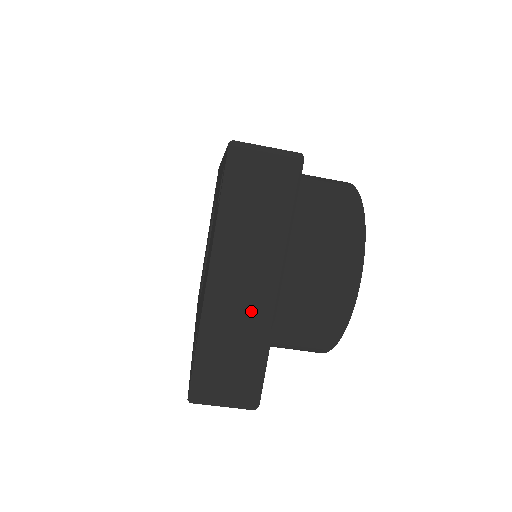
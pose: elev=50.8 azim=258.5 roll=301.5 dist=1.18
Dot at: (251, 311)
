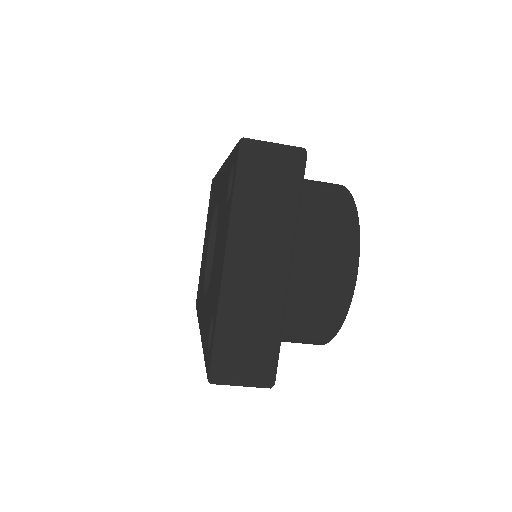
Dot at: (265, 293)
